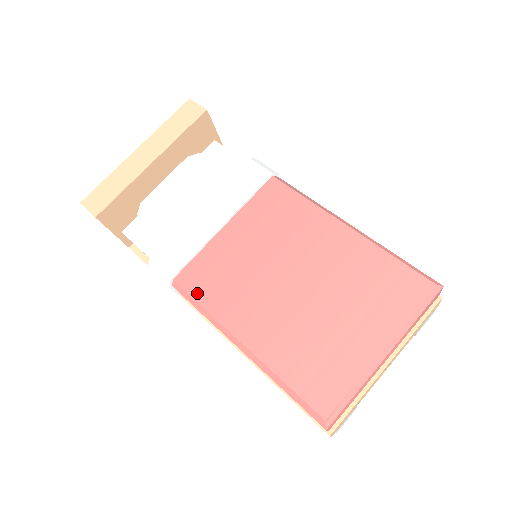
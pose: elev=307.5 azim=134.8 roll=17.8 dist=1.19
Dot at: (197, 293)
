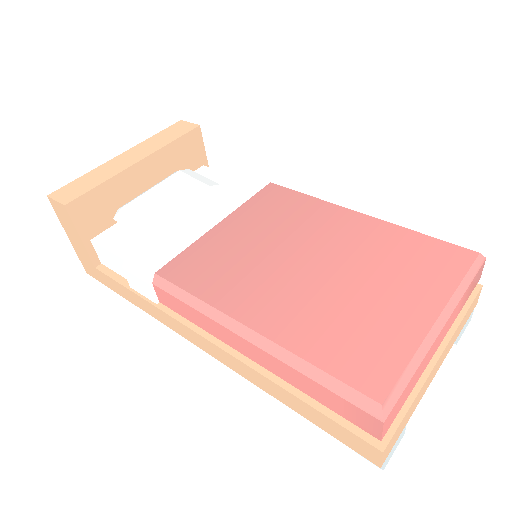
Dot at: (186, 283)
